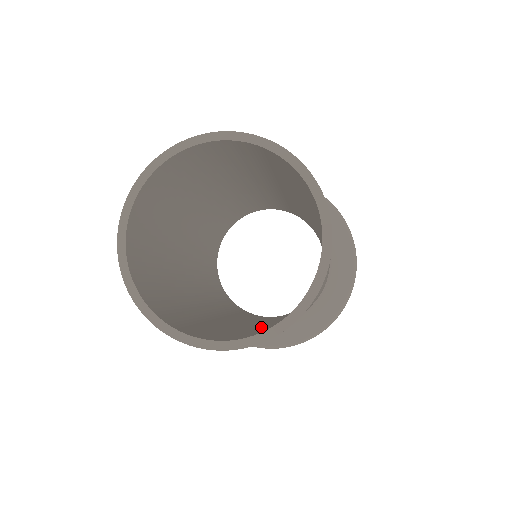
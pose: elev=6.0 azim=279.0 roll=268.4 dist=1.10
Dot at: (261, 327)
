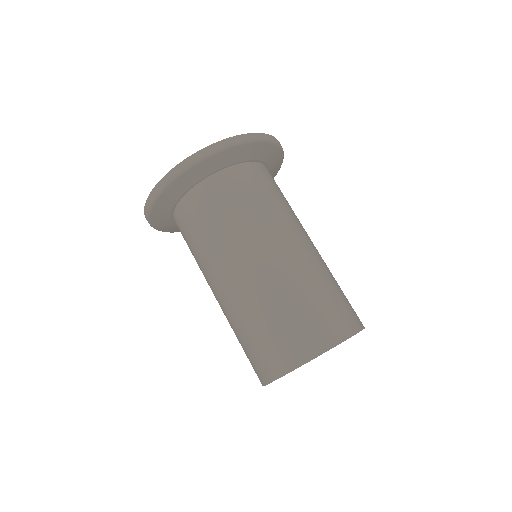
Dot at: occluded
